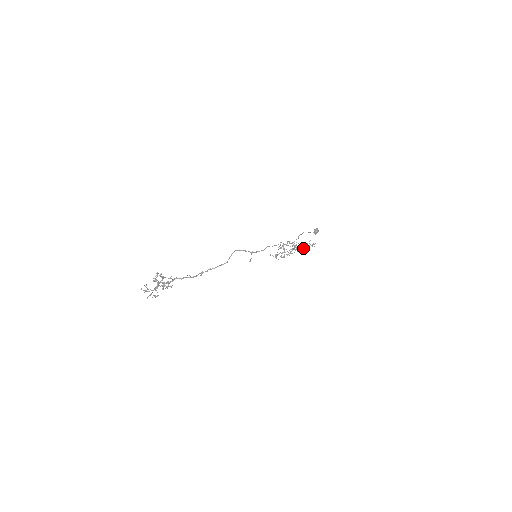
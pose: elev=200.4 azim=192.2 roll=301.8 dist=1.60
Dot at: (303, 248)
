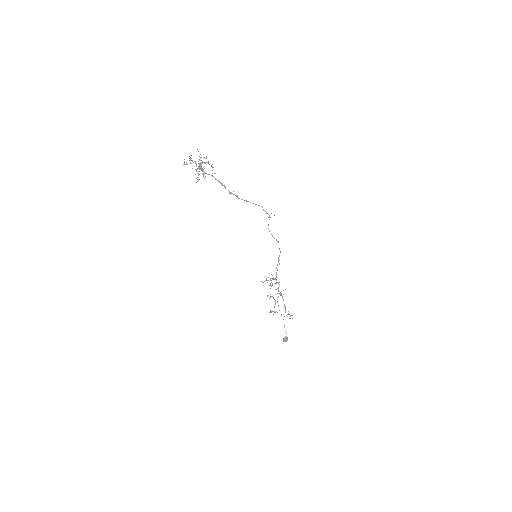
Dot at: (284, 305)
